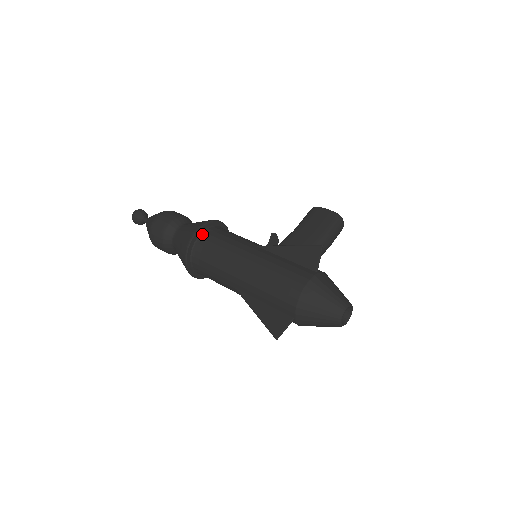
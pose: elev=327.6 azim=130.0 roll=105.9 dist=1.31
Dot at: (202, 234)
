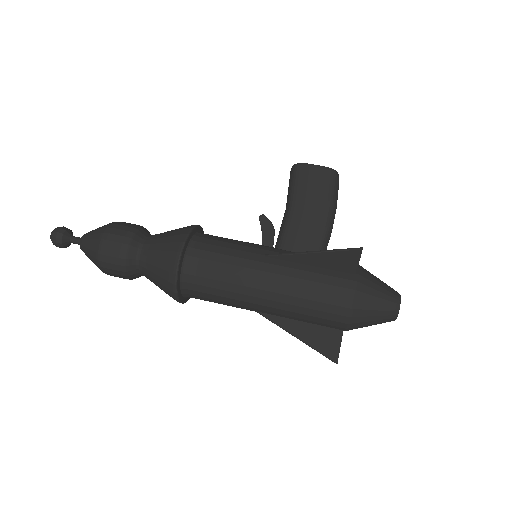
Dot at: (185, 259)
